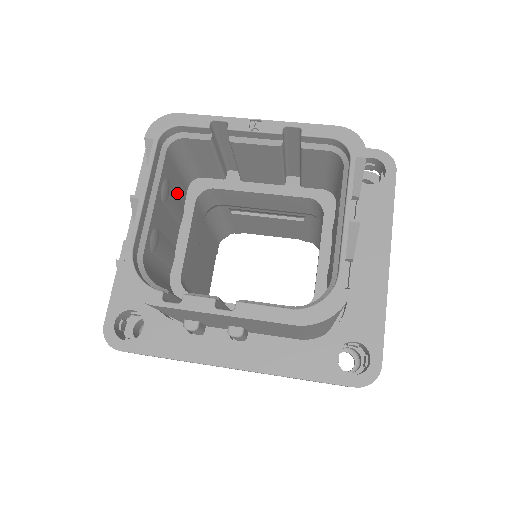
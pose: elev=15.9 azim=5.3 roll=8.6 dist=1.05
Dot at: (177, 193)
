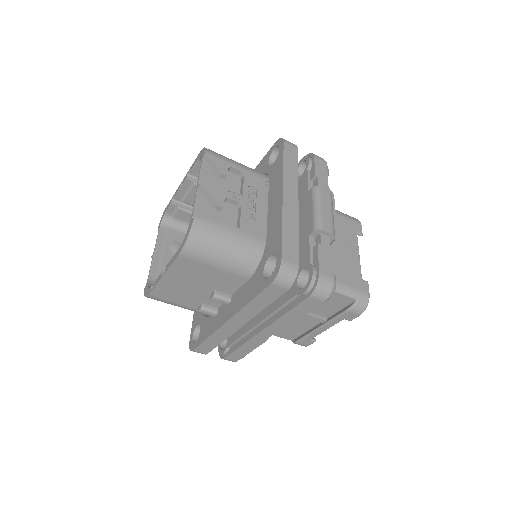
Dot at: occluded
